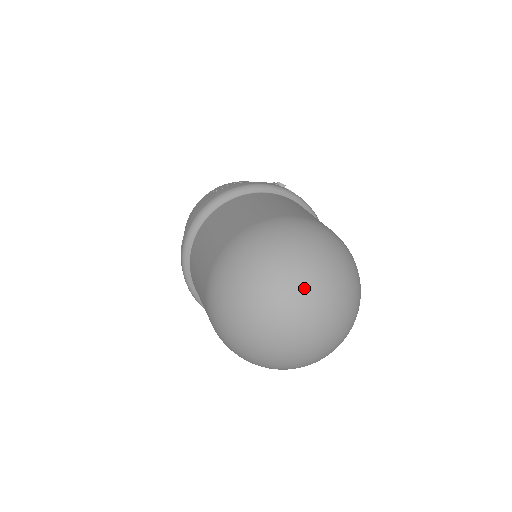
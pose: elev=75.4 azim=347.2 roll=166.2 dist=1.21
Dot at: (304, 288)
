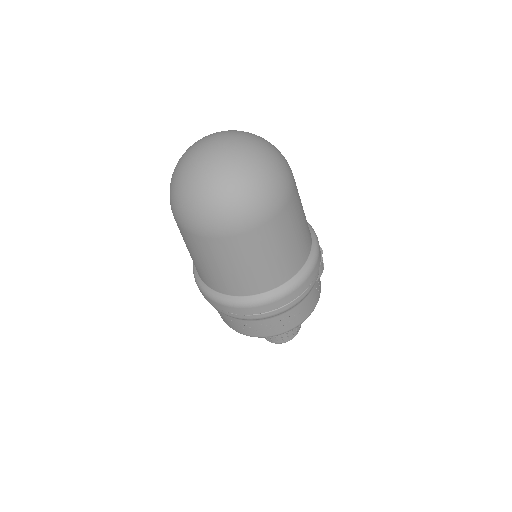
Dot at: (236, 133)
